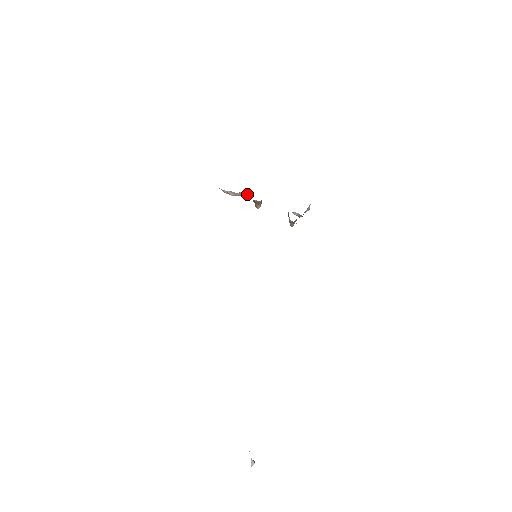
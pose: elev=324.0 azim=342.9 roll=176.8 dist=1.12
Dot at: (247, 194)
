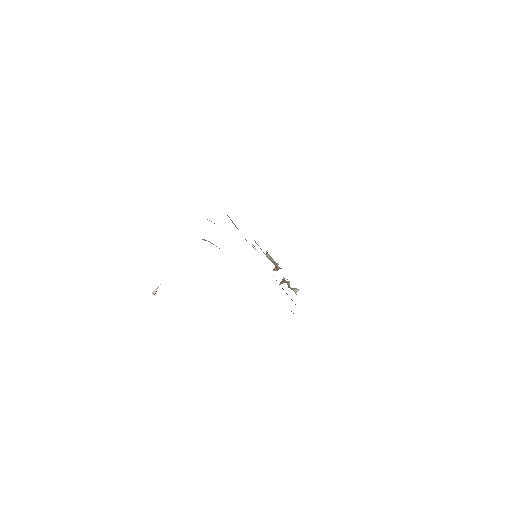
Dot at: (276, 263)
